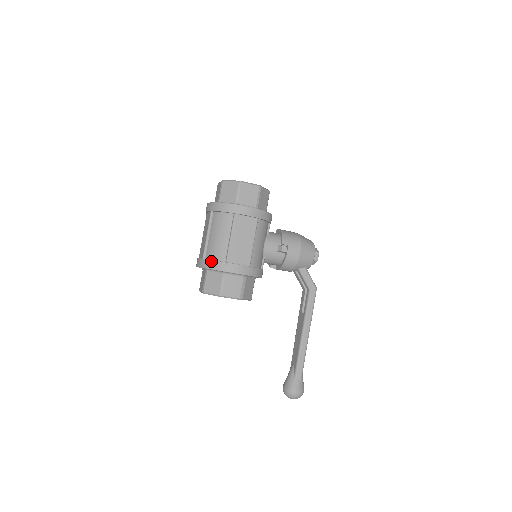
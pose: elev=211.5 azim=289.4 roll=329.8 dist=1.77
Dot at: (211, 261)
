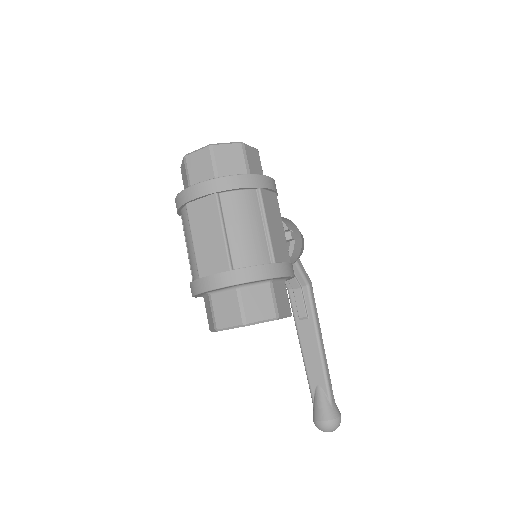
Dot at: (254, 268)
